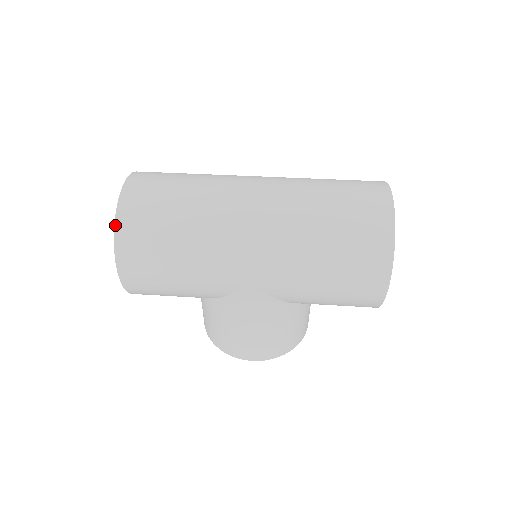
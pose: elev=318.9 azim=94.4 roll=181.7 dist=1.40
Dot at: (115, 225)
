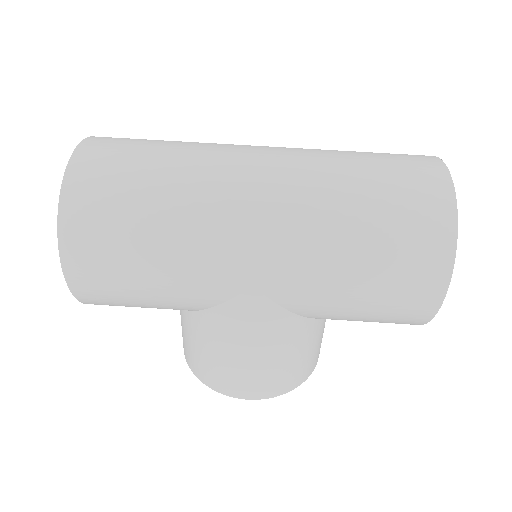
Dot at: (60, 198)
